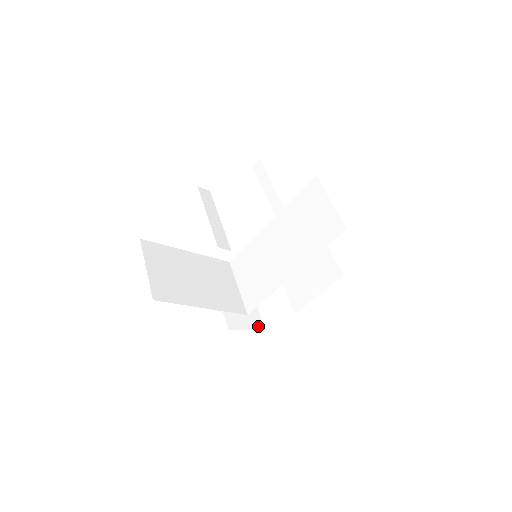
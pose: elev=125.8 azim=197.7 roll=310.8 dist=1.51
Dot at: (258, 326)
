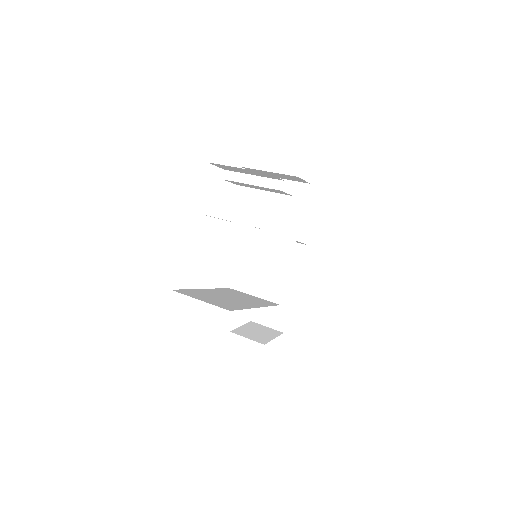
Dot at: (277, 333)
